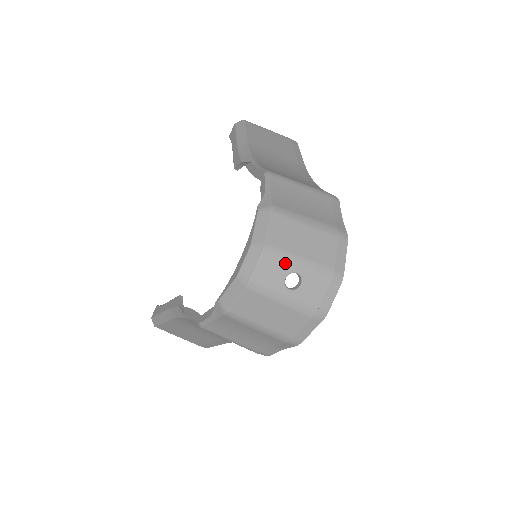
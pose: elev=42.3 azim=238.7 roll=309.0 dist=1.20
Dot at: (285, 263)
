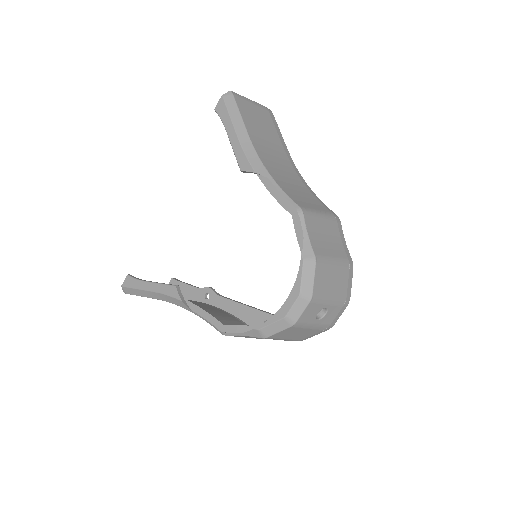
Dot at: (321, 304)
